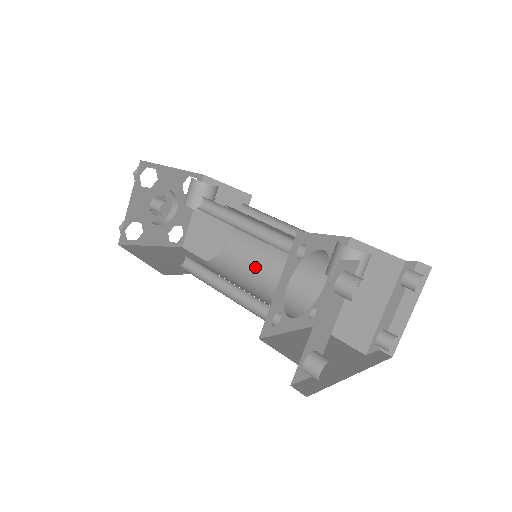
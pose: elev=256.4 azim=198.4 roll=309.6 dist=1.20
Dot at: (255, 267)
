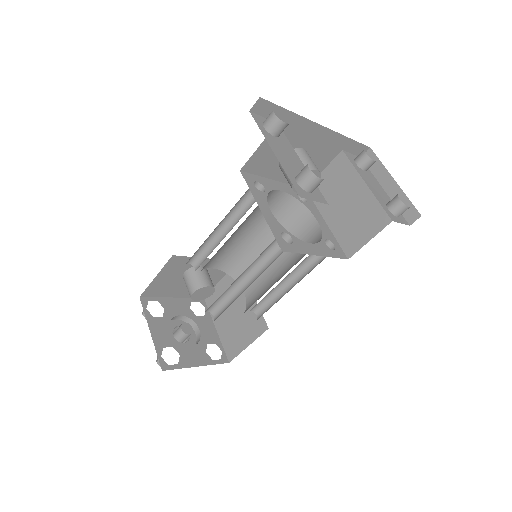
Dot at: (272, 281)
